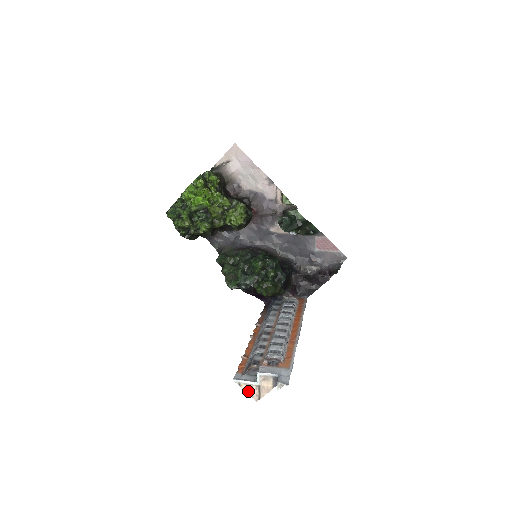
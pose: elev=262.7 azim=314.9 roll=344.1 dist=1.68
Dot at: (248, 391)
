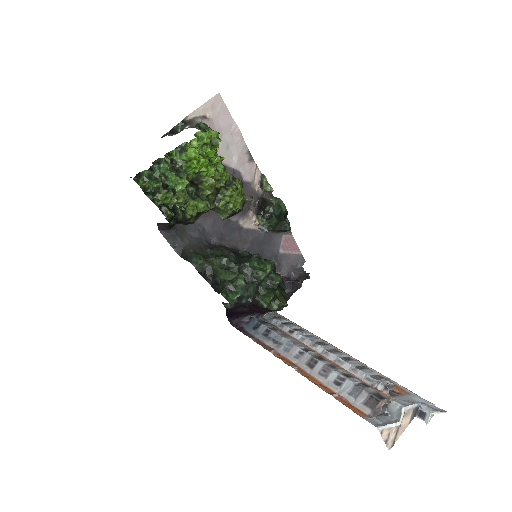
Dot at: (386, 439)
